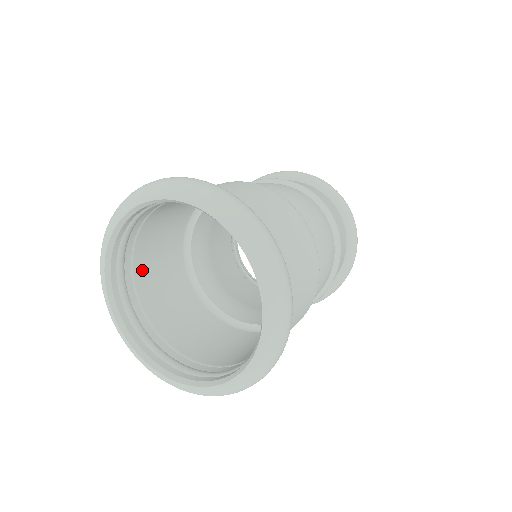
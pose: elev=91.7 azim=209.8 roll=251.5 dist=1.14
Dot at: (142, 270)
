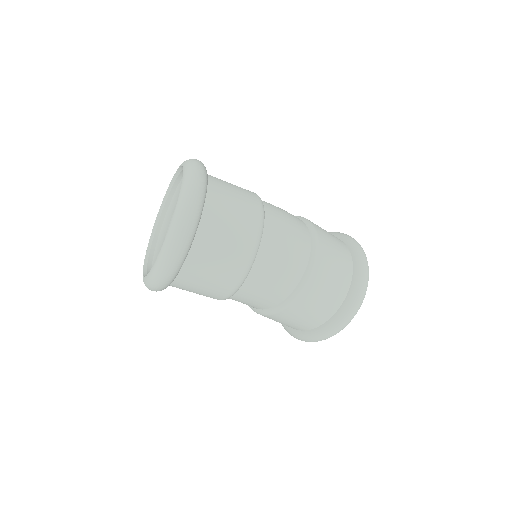
Dot at: occluded
